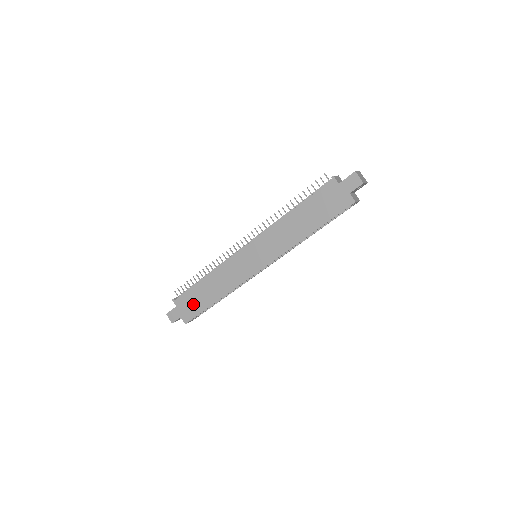
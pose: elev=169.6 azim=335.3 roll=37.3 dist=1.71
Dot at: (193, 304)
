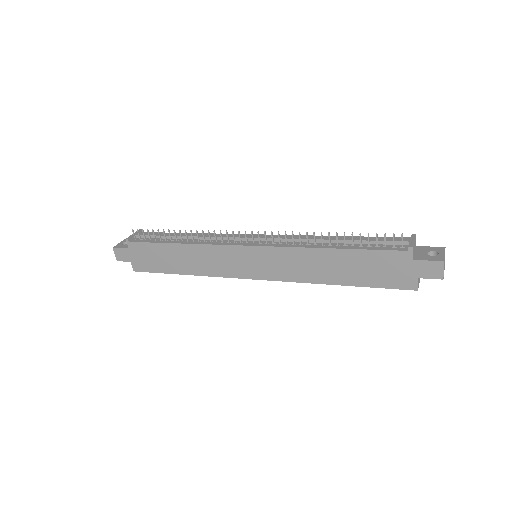
Dot at: (152, 259)
